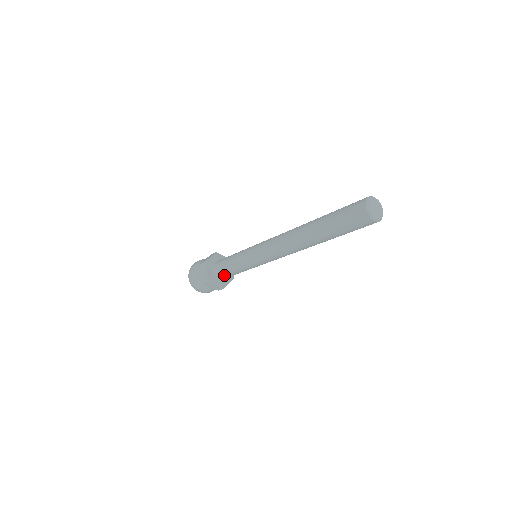
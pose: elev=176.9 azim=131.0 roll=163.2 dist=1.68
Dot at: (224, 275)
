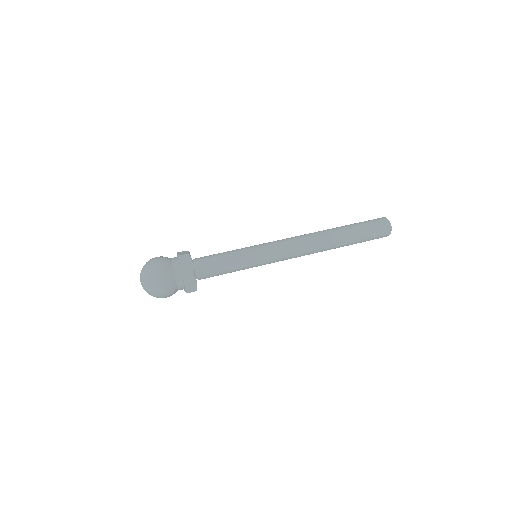
Dot at: (209, 273)
